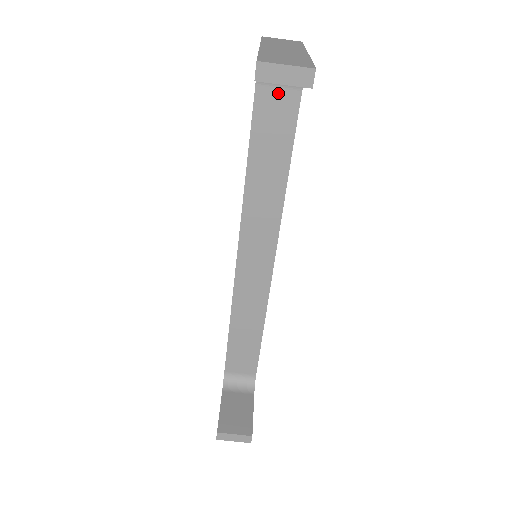
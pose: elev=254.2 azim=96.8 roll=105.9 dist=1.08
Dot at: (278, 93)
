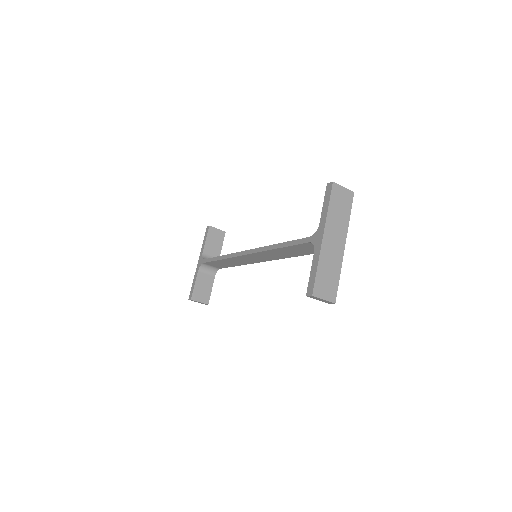
Dot at: occluded
